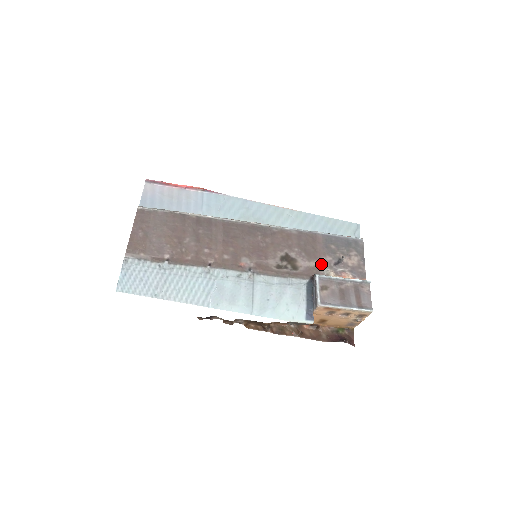
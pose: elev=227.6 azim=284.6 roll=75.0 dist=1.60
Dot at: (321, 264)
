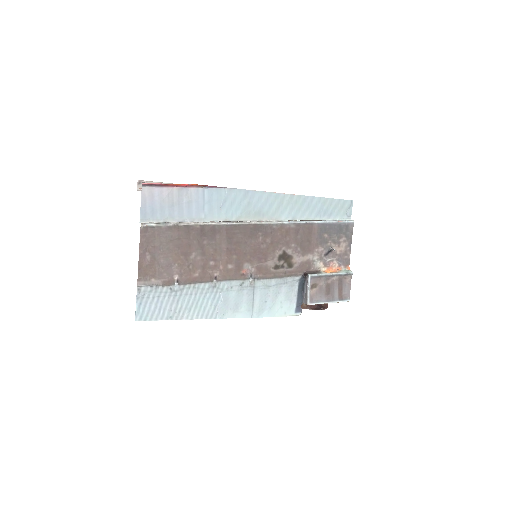
Dot at: (313, 257)
